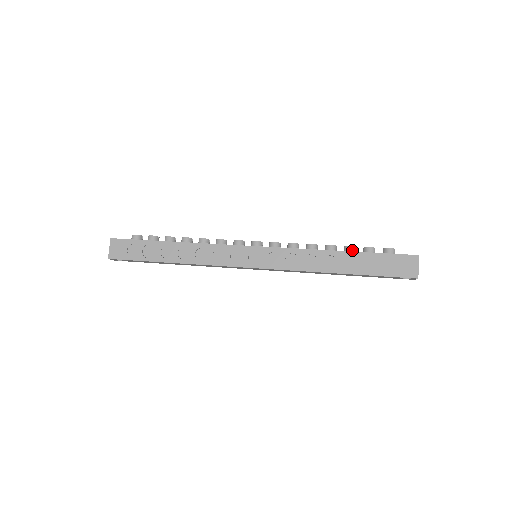
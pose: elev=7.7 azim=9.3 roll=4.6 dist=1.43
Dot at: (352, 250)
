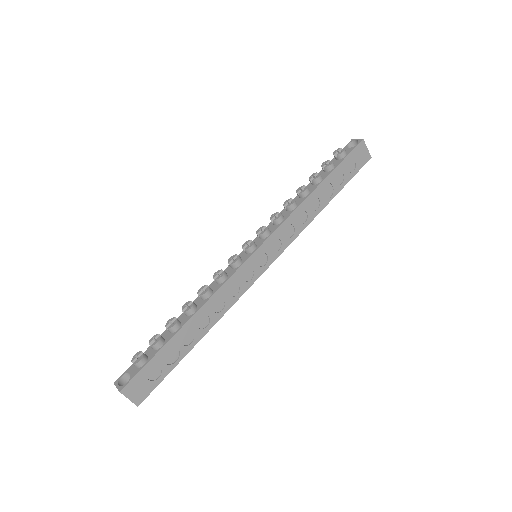
Dot at: (321, 179)
